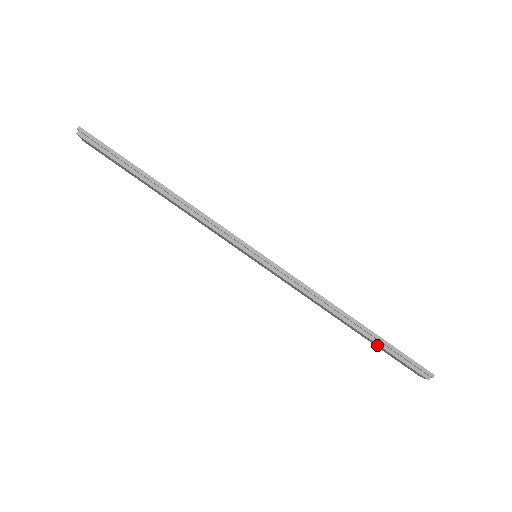
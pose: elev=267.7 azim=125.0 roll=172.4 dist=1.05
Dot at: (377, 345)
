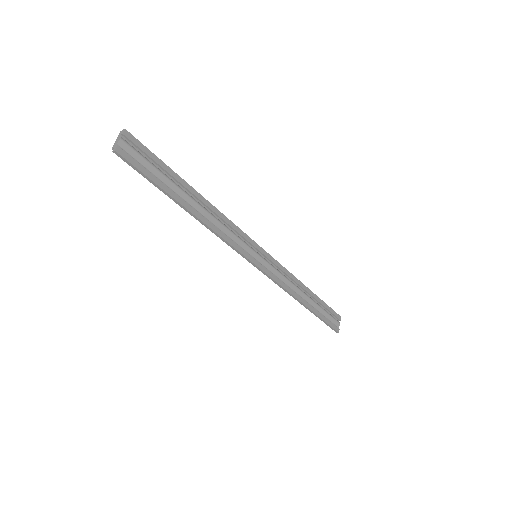
Dot at: occluded
